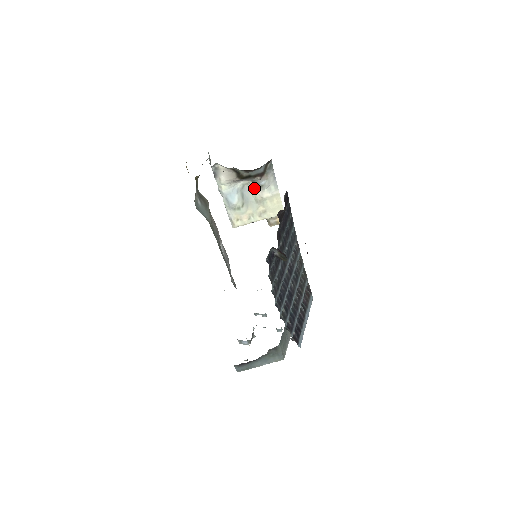
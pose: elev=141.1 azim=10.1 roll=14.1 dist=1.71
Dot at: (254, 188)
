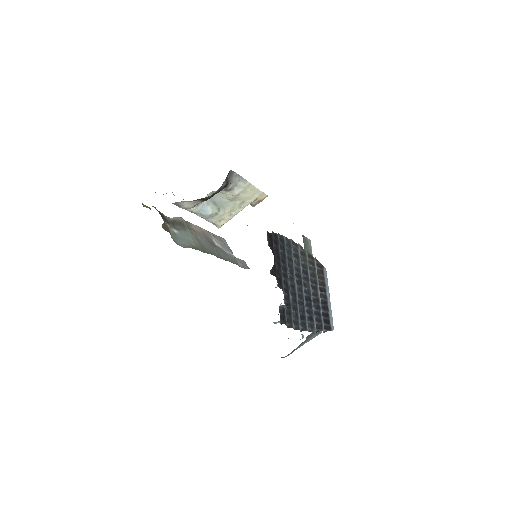
Dot at: (223, 192)
